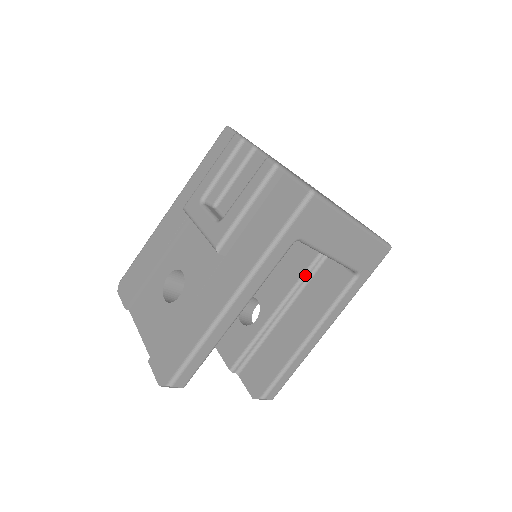
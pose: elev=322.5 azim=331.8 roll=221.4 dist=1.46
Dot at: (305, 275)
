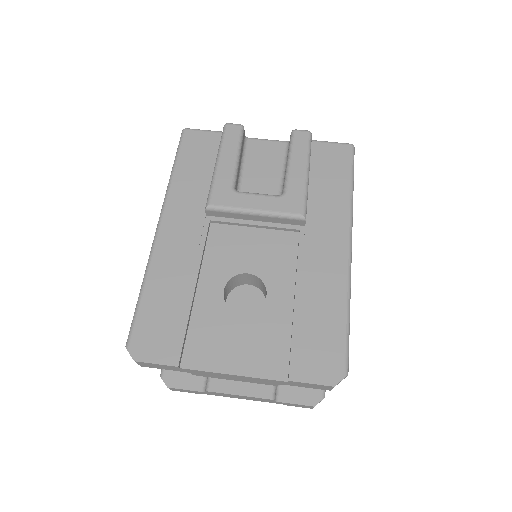
Dot at: occluded
